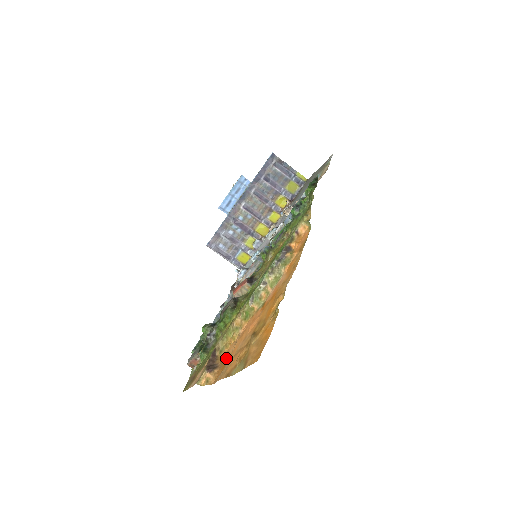
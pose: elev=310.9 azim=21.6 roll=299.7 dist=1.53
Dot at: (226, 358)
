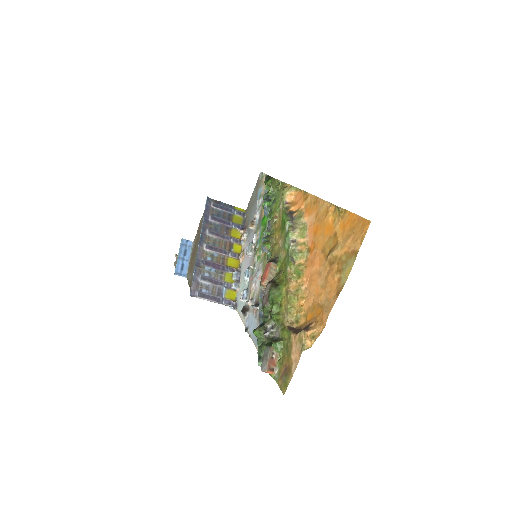
Dot at: (312, 309)
